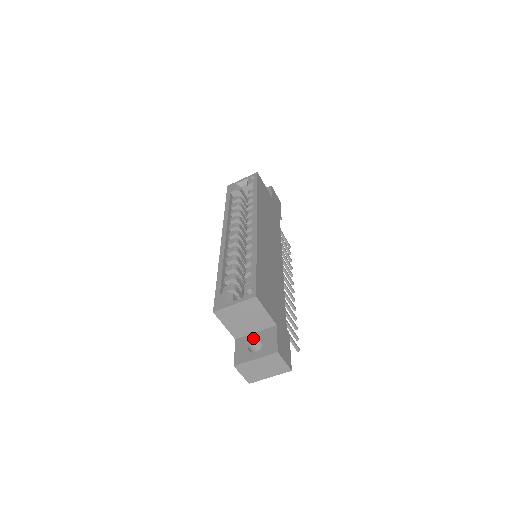
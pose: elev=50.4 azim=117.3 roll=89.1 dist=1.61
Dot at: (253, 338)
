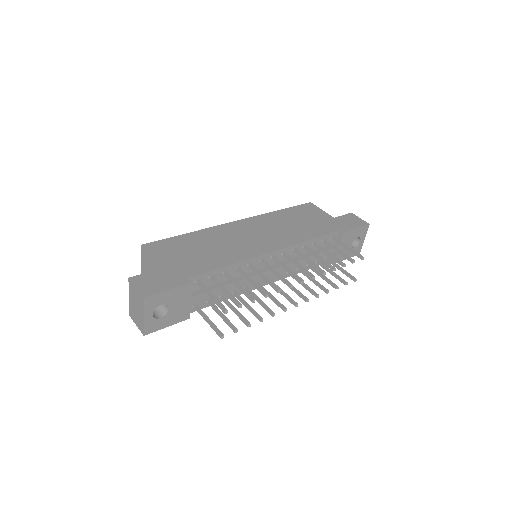
Dot at: occluded
